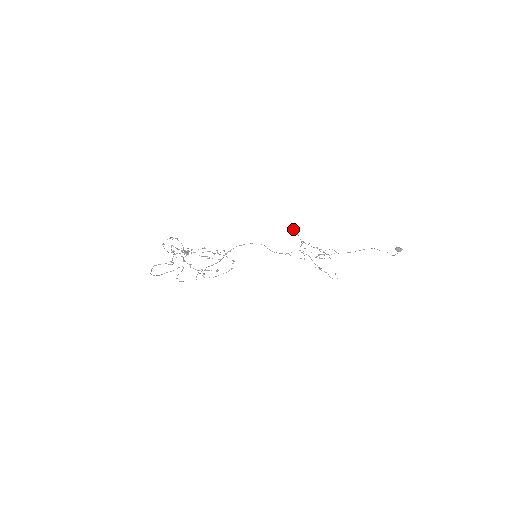
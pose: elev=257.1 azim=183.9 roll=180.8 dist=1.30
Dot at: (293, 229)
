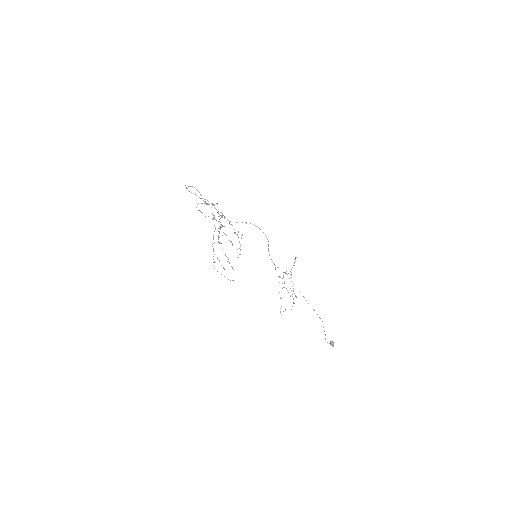
Dot at: (296, 257)
